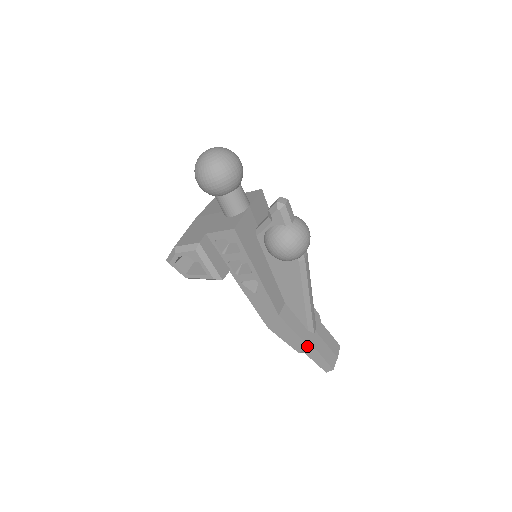
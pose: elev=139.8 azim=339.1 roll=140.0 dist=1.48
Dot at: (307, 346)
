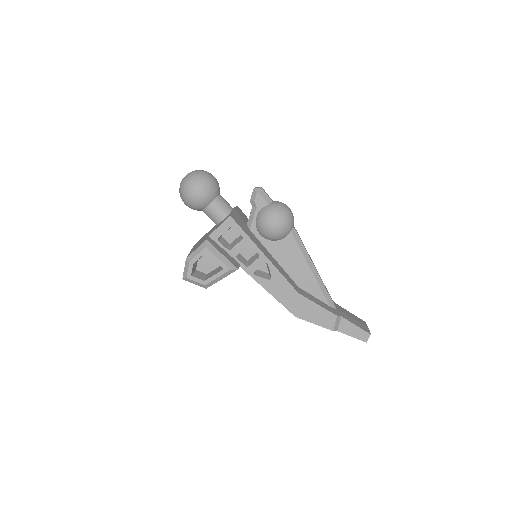
Dot at: (336, 316)
